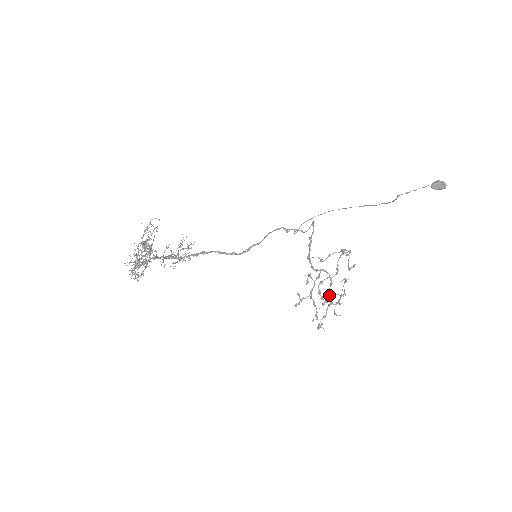
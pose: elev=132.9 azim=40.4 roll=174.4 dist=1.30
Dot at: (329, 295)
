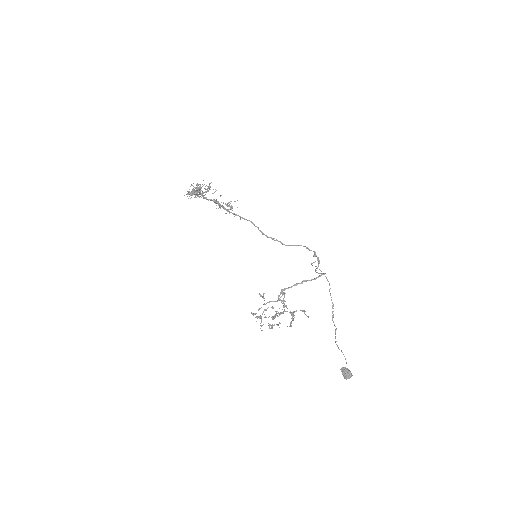
Dot at: (276, 315)
